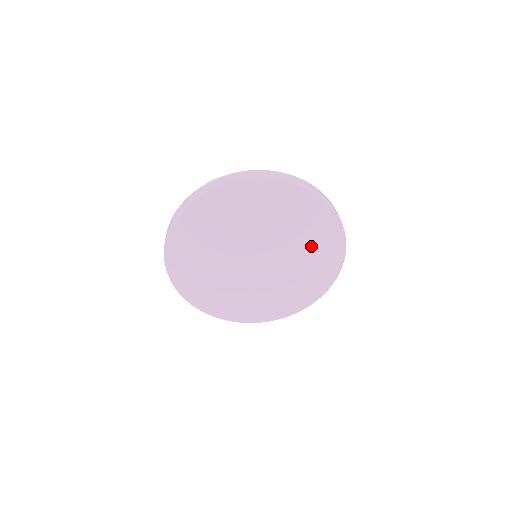
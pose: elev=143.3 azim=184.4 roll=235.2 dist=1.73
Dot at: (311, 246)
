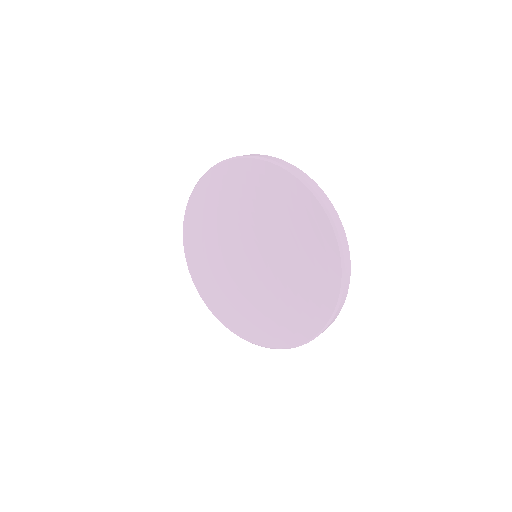
Dot at: (293, 301)
